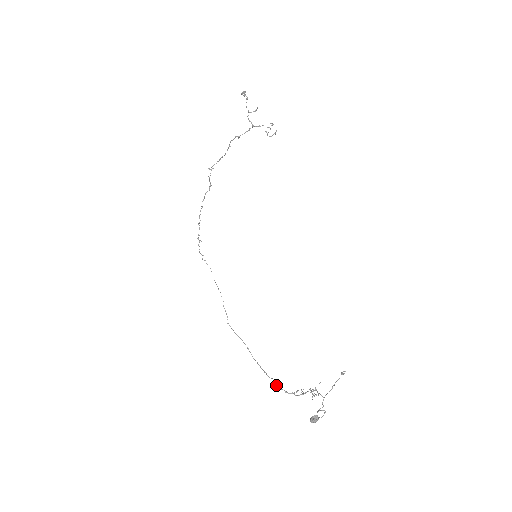
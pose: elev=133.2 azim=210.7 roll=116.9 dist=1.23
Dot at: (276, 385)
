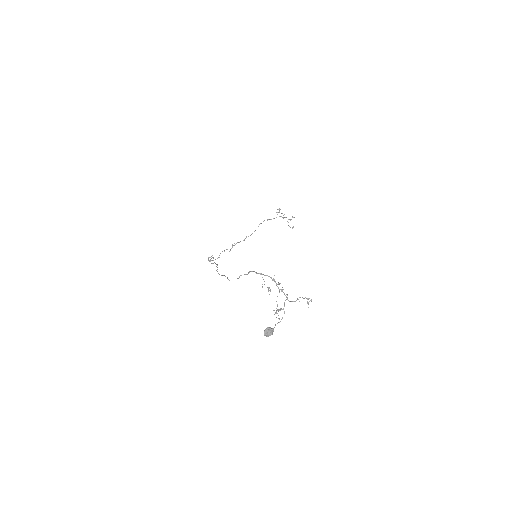
Dot at: (249, 271)
